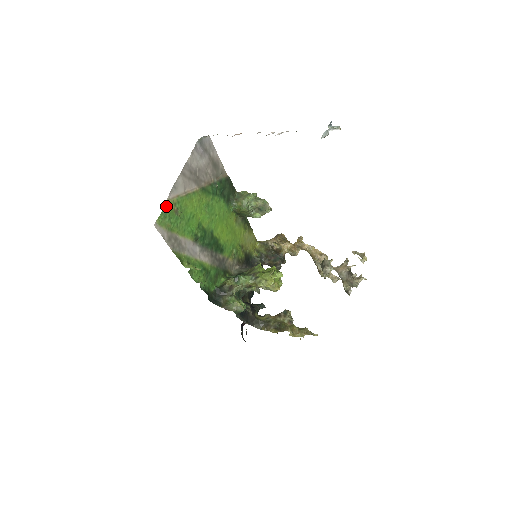
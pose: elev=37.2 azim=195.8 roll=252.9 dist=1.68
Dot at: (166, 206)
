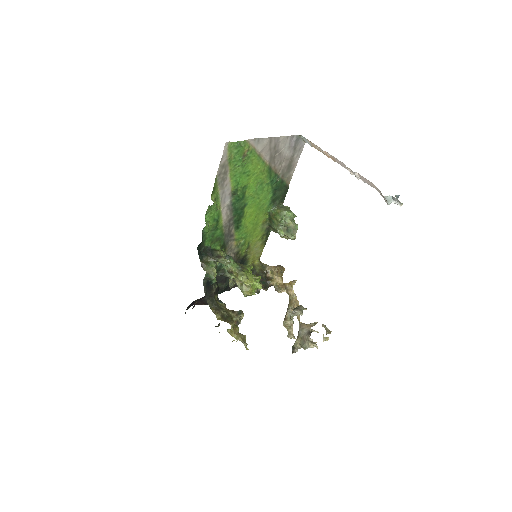
Dot at: (244, 142)
